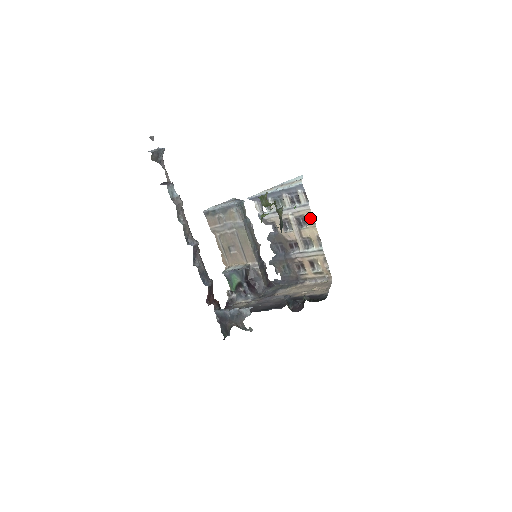
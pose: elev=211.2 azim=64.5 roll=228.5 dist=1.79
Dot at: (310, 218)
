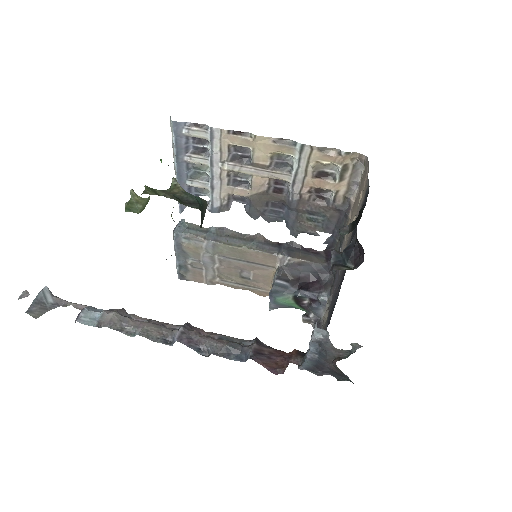
Dot at: (237, 138)
